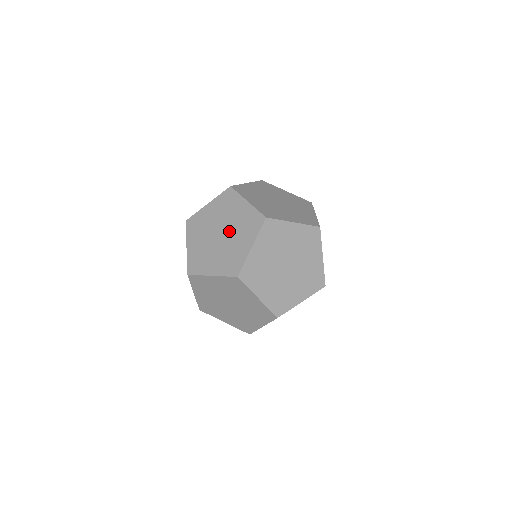
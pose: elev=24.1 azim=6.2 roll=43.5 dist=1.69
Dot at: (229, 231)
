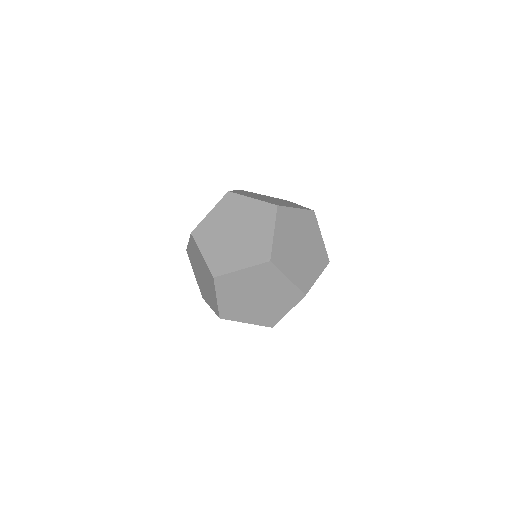
Dot at: (244, 227)
